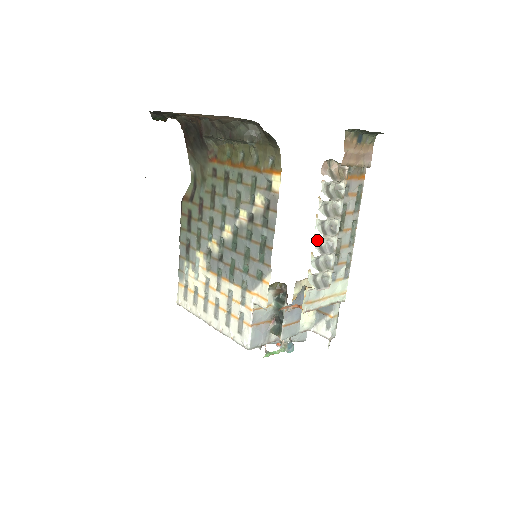
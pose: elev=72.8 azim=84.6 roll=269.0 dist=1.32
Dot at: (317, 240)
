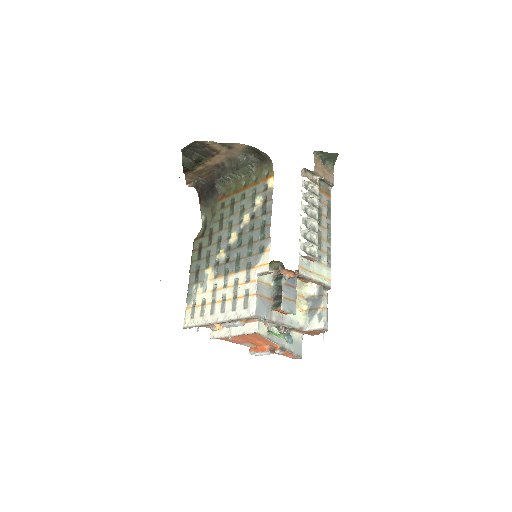
Dot at: (303, 219)
